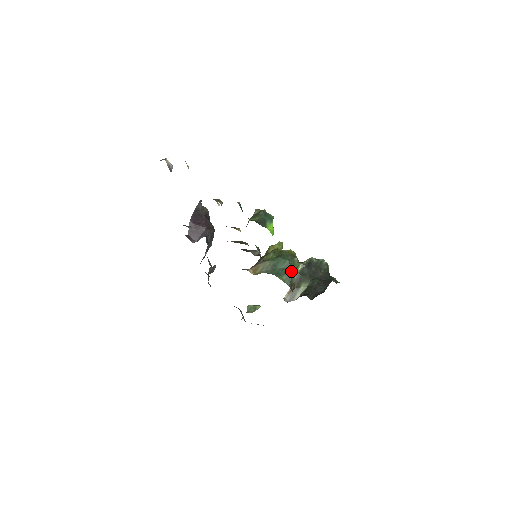
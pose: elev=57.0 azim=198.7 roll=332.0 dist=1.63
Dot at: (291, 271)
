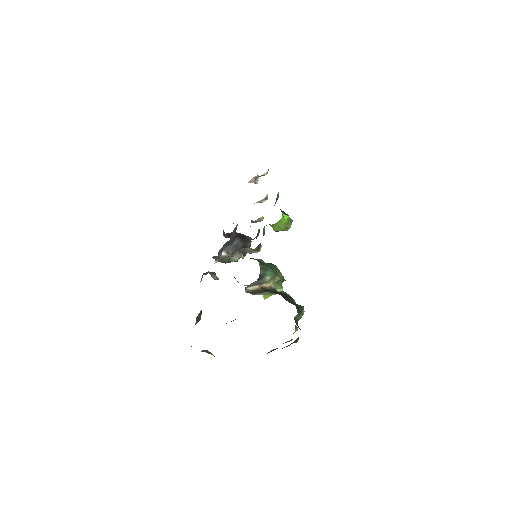
Dot at: (272, 268)
